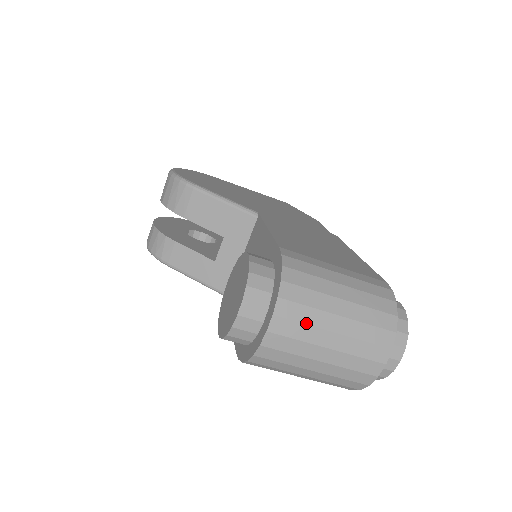
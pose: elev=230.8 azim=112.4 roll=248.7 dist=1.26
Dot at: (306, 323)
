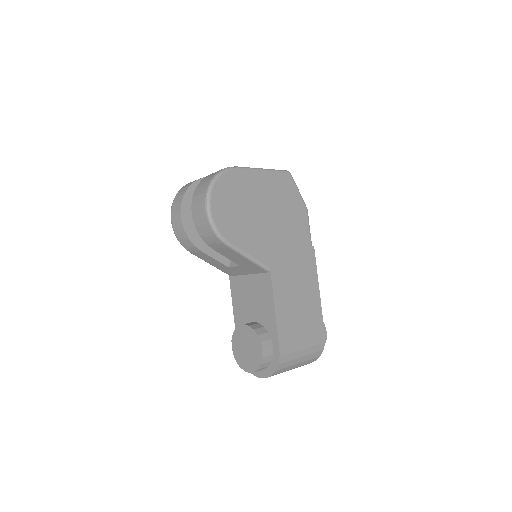
Dot at: occluded
